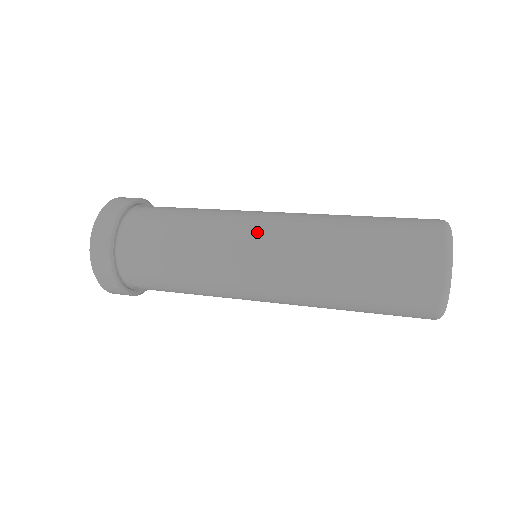
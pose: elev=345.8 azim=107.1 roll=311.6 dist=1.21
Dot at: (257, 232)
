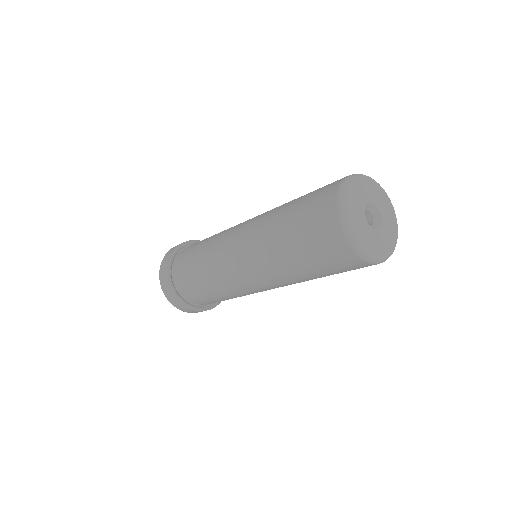
Dot at: (232, 251)
